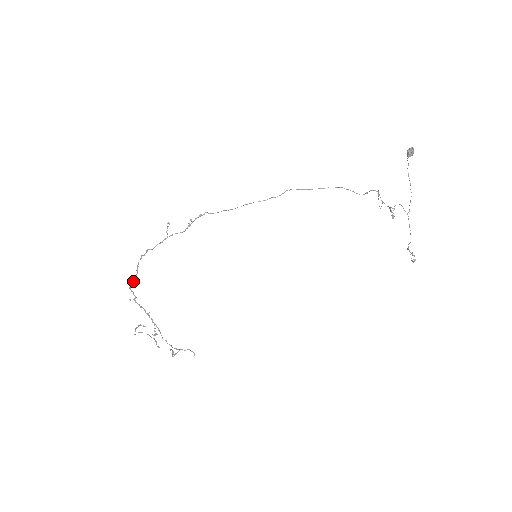
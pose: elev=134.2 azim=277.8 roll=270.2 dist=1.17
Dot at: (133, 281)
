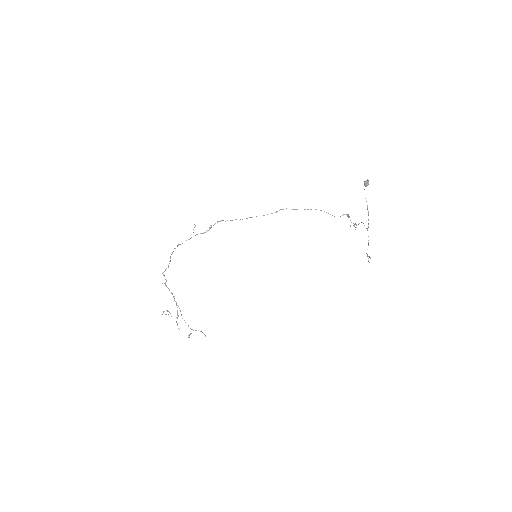
Dot at: occluded
